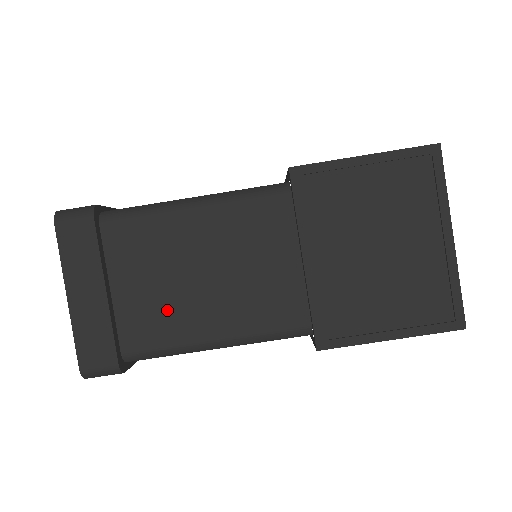
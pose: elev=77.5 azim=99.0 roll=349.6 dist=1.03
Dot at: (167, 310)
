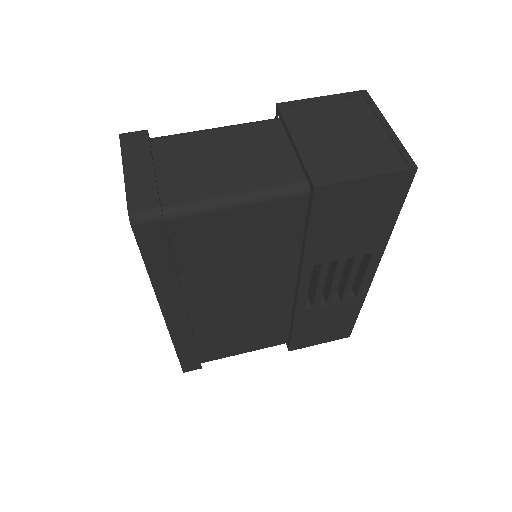
Dot at: (198, 180)
